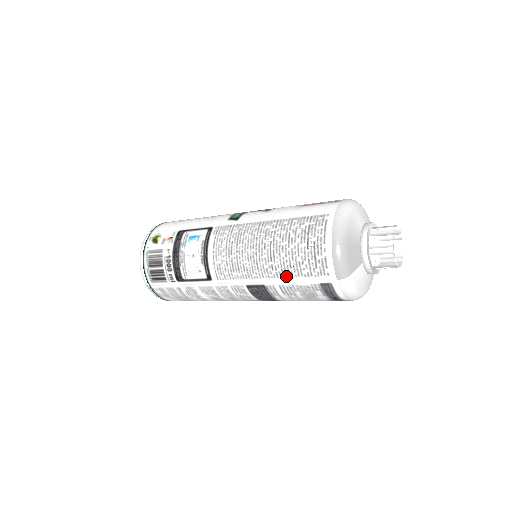
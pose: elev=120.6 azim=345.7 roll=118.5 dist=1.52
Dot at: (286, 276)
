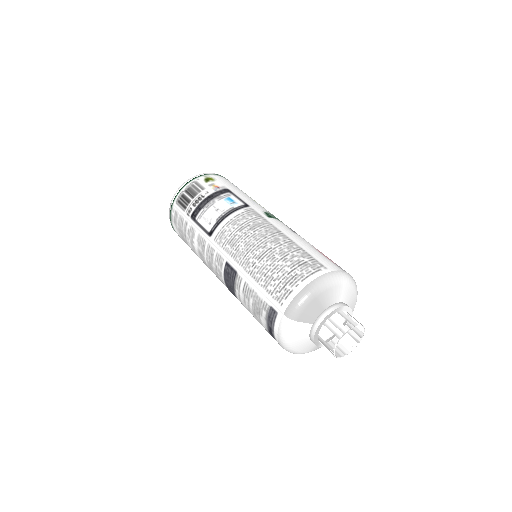
Dot at: (256, 279)
